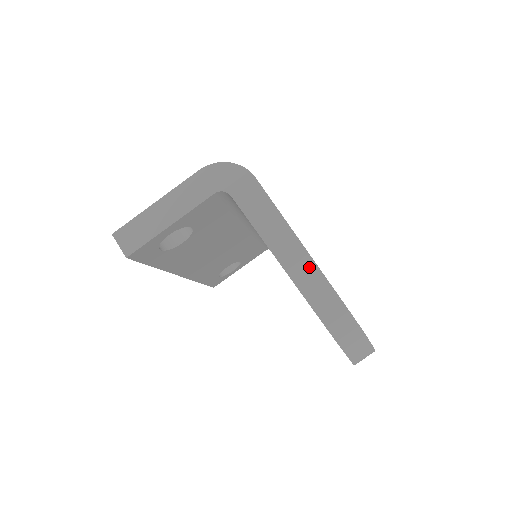
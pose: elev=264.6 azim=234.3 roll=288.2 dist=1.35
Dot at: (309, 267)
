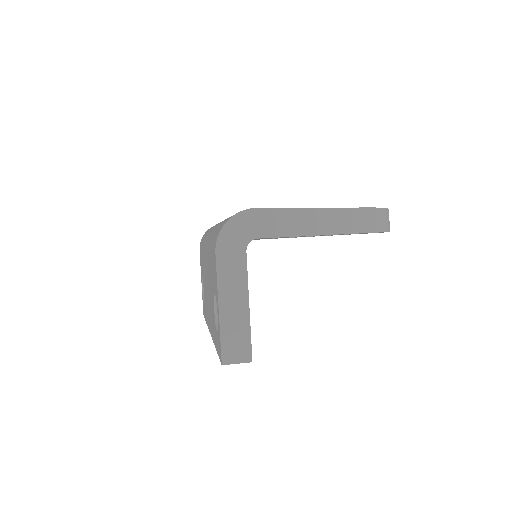
Dot at: (333, 215)
